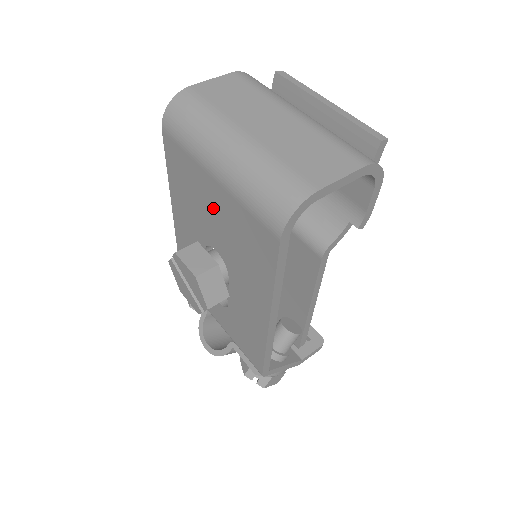
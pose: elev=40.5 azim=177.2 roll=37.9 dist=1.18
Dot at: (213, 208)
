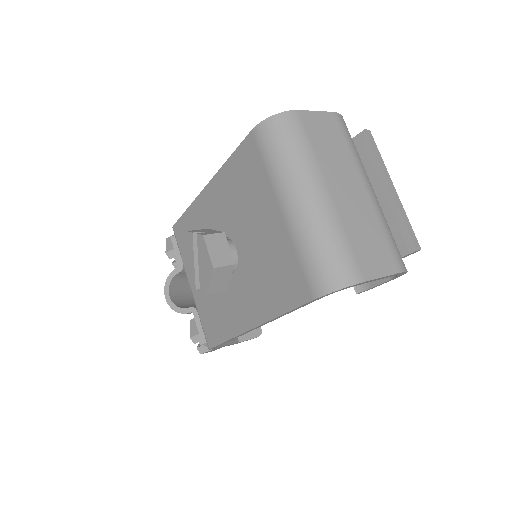
Dot at: (260, 224)
